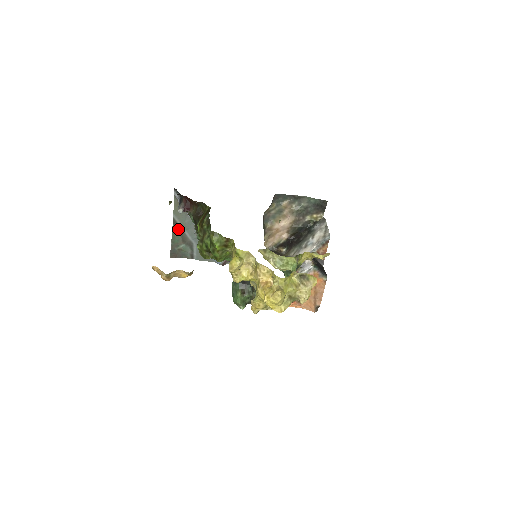
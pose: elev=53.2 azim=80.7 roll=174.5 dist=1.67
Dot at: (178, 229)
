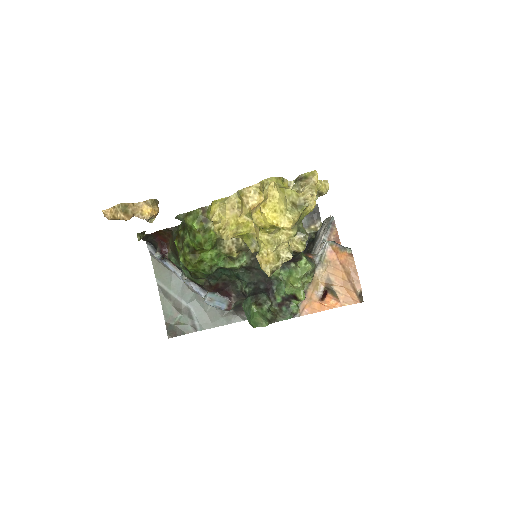
Dot at: (167, 297)
